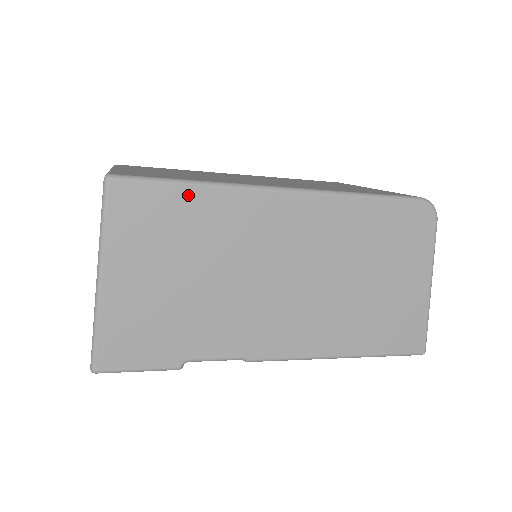
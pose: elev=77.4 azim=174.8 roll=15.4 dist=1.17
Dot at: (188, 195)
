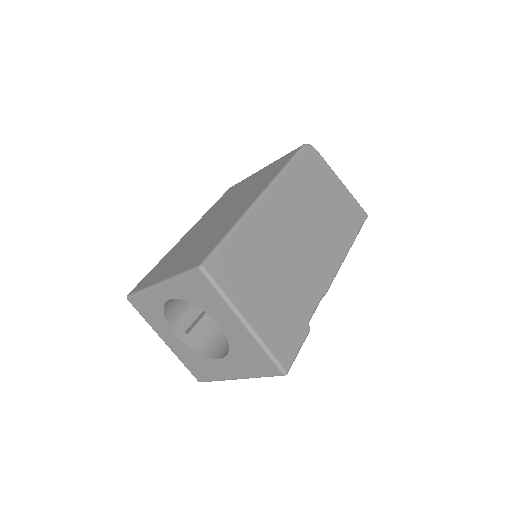
Dot at: (236, 239)
